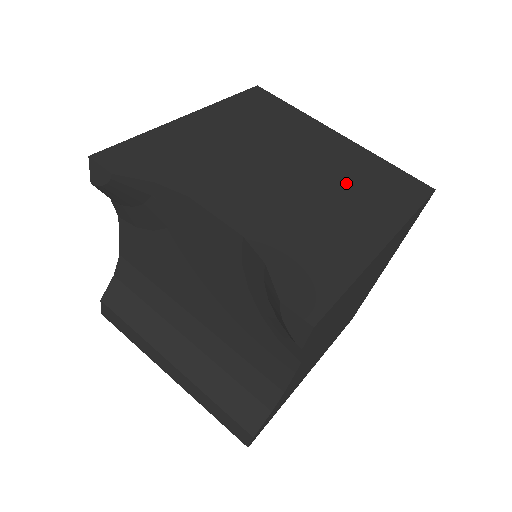
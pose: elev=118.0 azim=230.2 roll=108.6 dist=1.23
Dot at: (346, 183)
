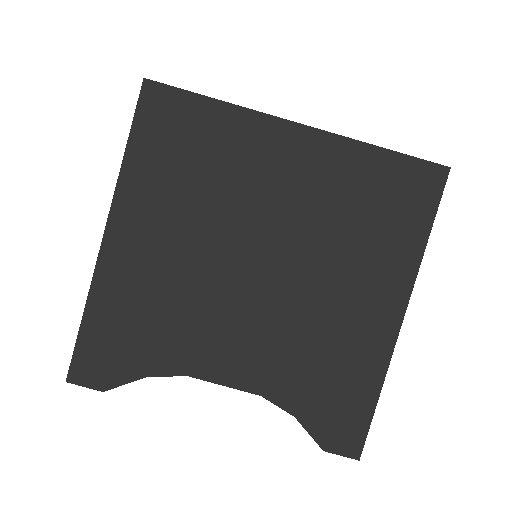
Dot at: (336, 237)
